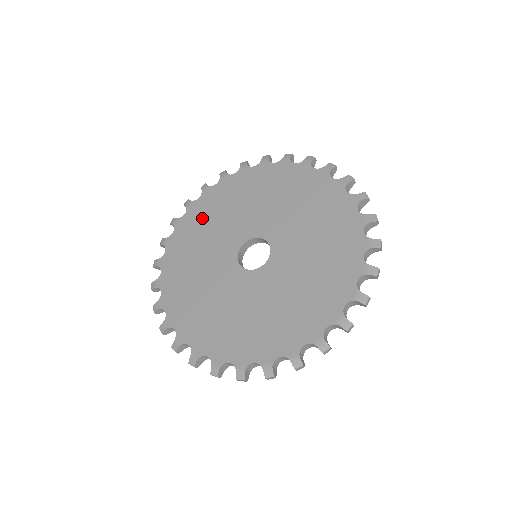
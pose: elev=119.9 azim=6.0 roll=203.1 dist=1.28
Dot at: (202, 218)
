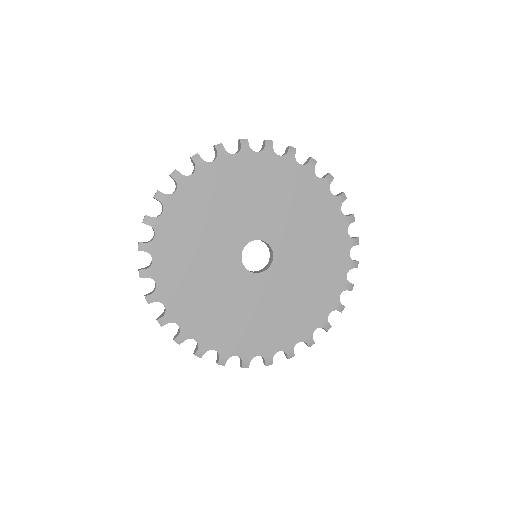
Dot at: (263, 177)
